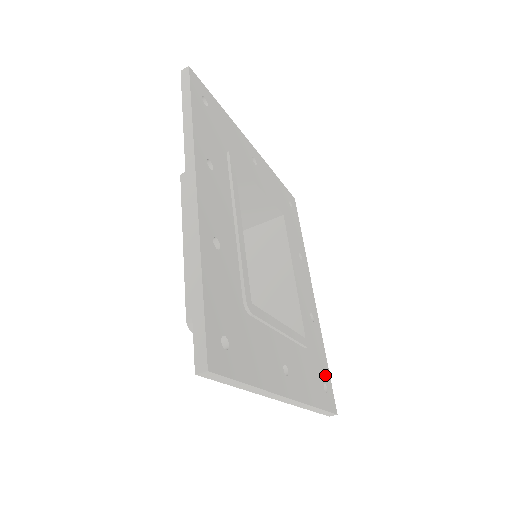
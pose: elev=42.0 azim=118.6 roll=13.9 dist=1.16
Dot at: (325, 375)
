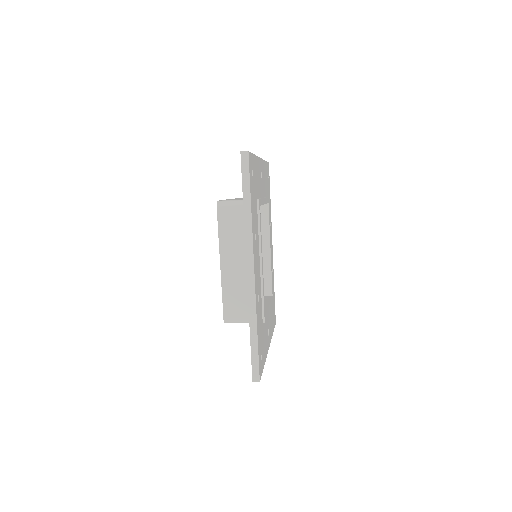
Dot at: (274, 305)
